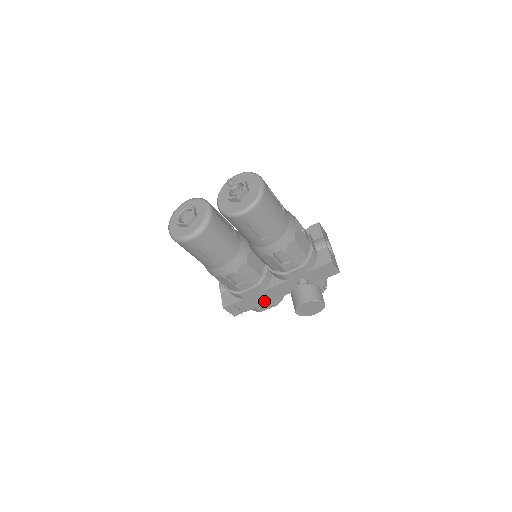
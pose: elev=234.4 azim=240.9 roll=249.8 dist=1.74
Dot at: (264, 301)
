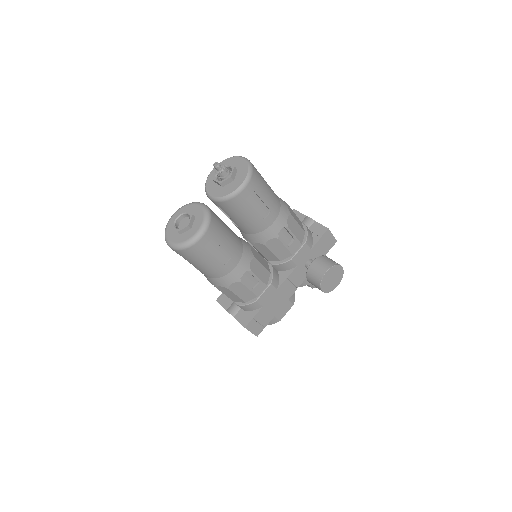
Dot at: (280, 304)
